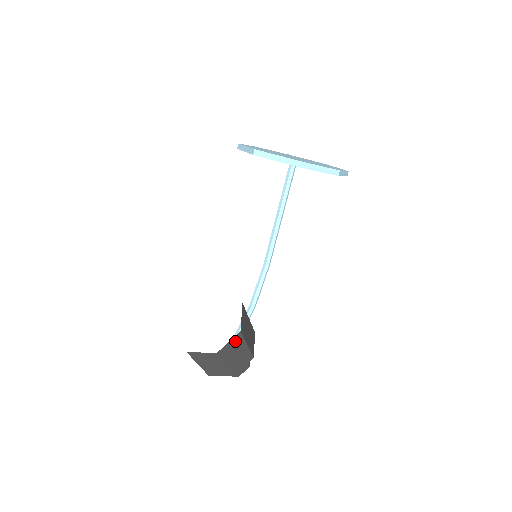
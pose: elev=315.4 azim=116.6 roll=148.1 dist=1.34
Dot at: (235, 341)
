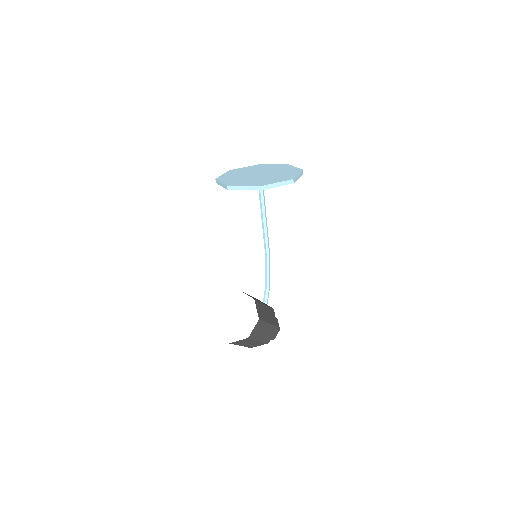
Dot at: (258, 326)
